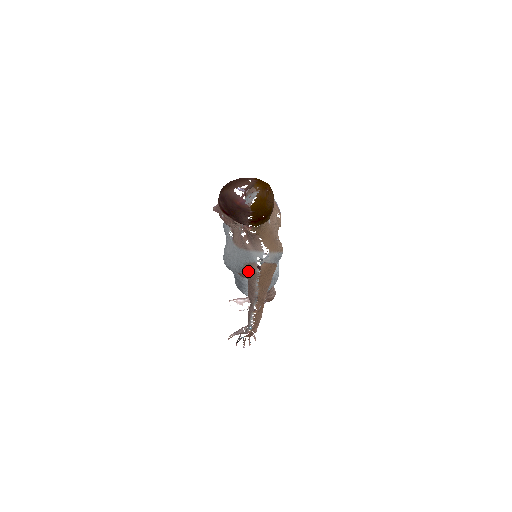
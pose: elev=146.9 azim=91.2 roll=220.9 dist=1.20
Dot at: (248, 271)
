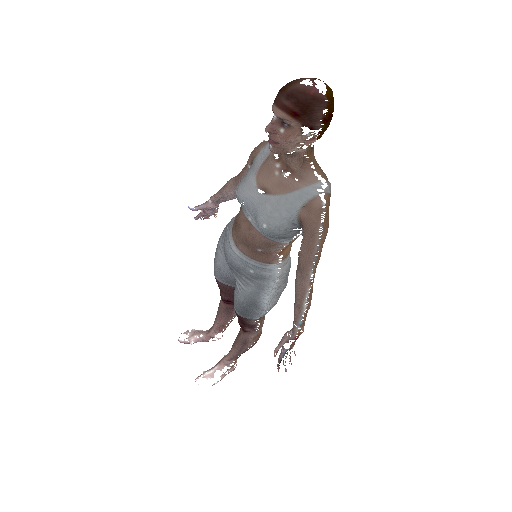
Dot at: (308, 213)
